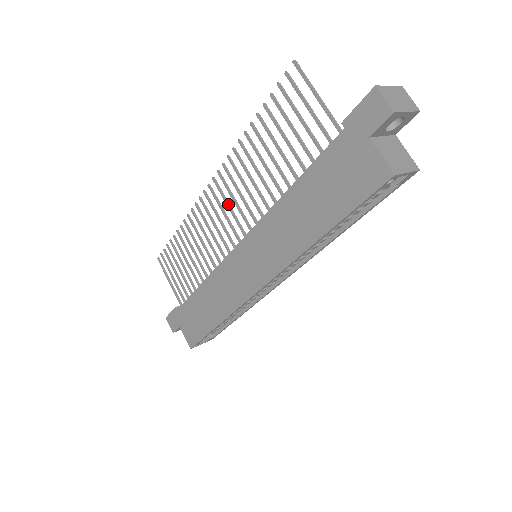
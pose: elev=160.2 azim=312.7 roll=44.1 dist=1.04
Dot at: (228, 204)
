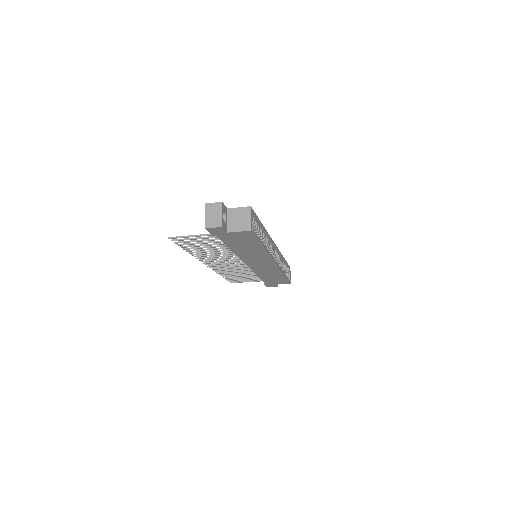
Dot at: (222, 262)
